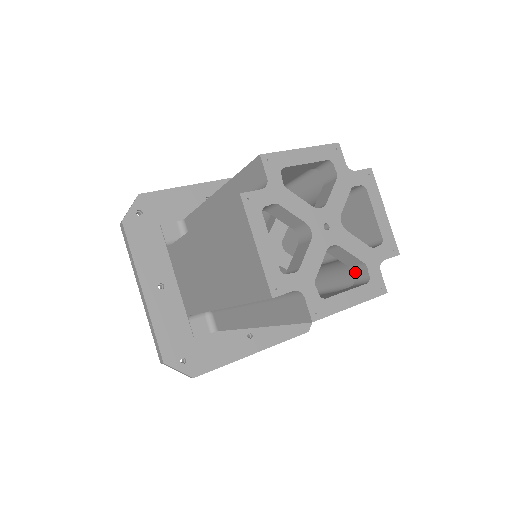
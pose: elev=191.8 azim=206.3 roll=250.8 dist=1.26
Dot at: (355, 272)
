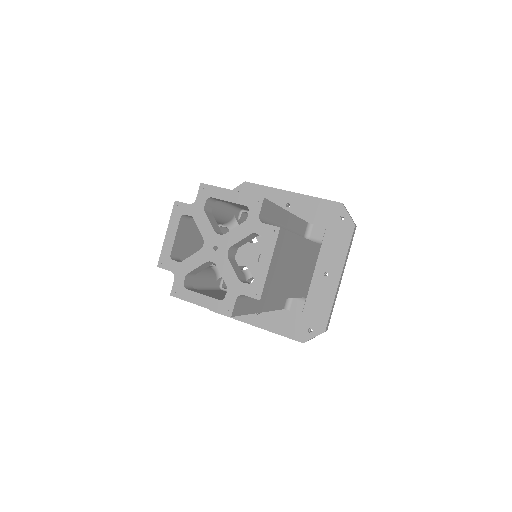
Dot at: occluded
